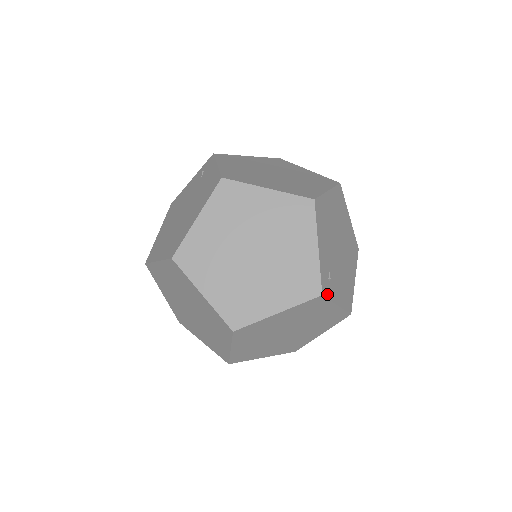
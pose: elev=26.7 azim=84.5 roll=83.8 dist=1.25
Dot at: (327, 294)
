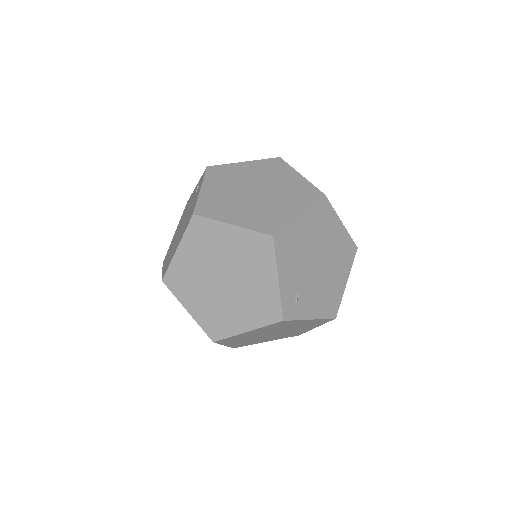
Dot at: (292, 316)
